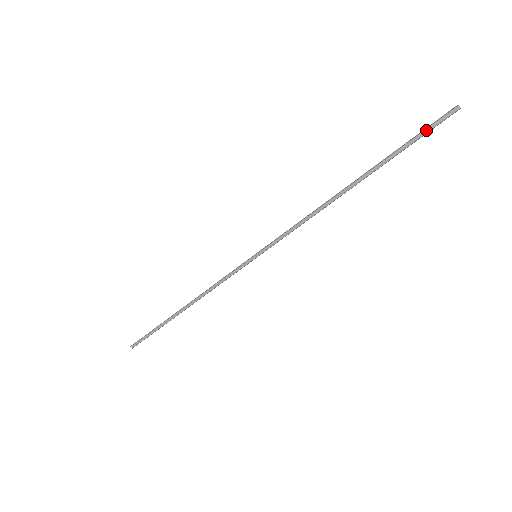
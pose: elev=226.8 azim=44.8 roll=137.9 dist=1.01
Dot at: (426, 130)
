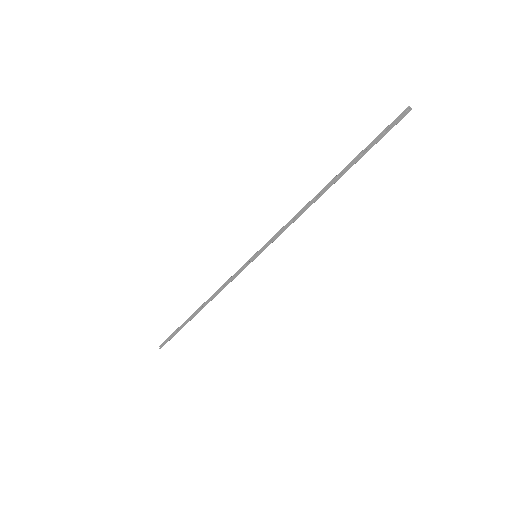
Dot at: (386, 132)
